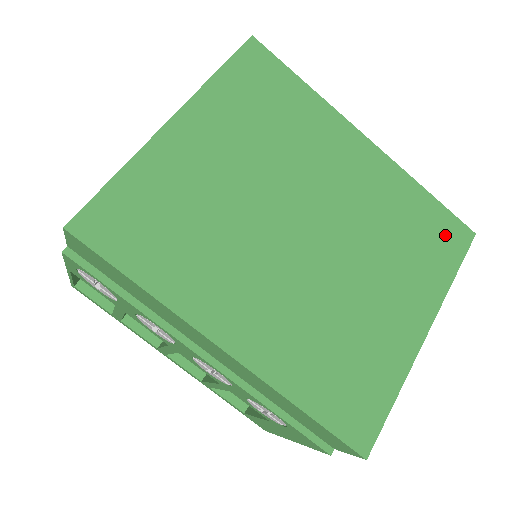
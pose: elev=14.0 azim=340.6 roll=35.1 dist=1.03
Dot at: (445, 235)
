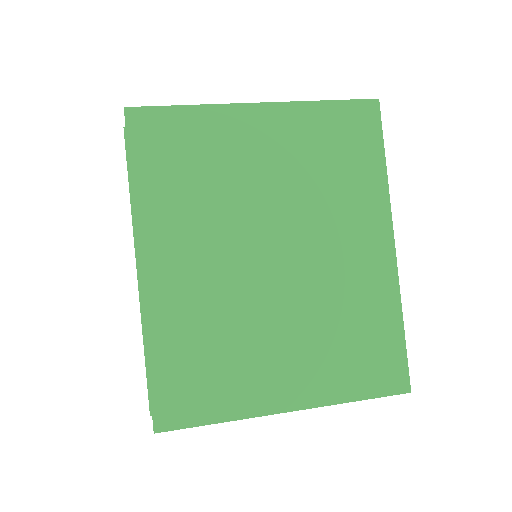
Dot at: (382, 366)
